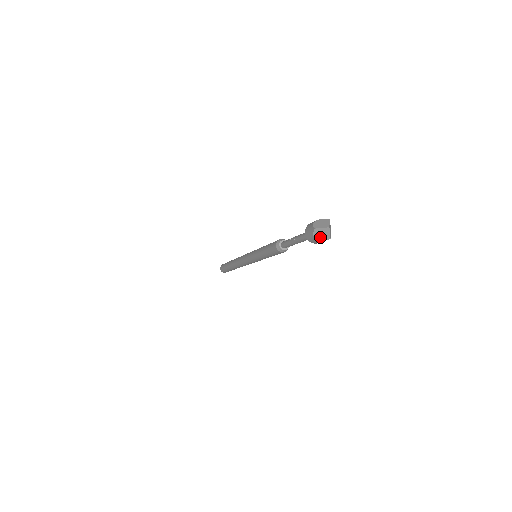
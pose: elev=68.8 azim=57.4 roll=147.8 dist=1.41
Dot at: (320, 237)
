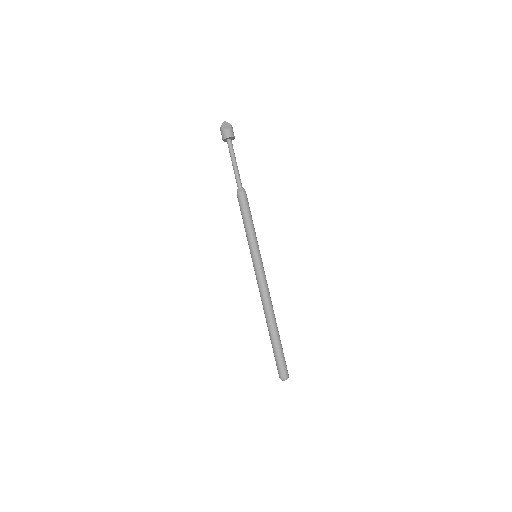
Dot at: (227, 127)
